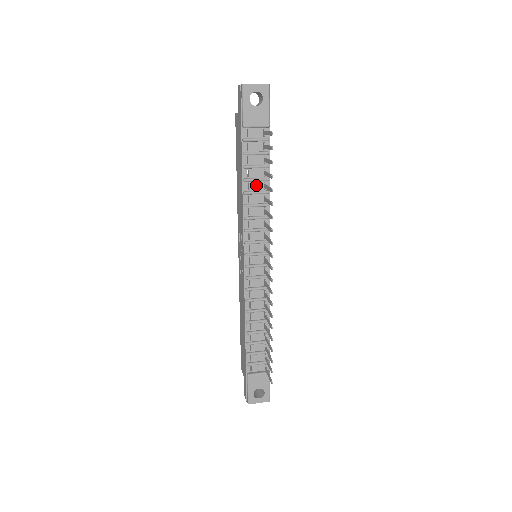
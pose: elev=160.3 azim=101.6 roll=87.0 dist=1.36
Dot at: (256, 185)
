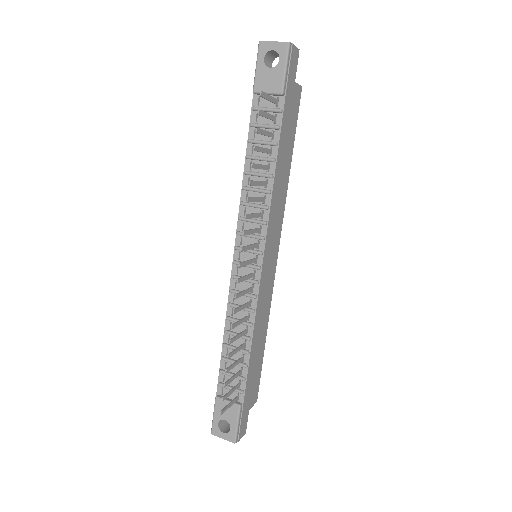
Dot at: occluded
